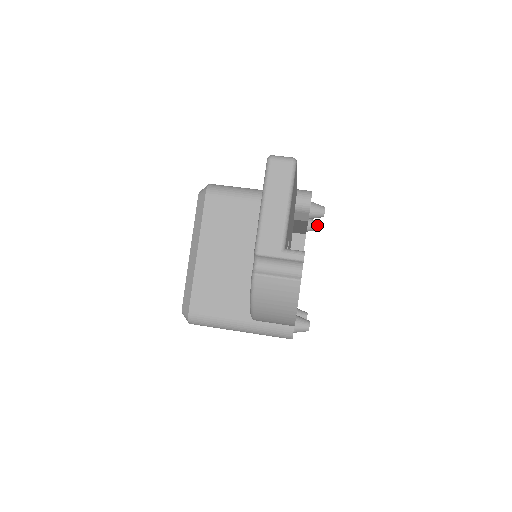
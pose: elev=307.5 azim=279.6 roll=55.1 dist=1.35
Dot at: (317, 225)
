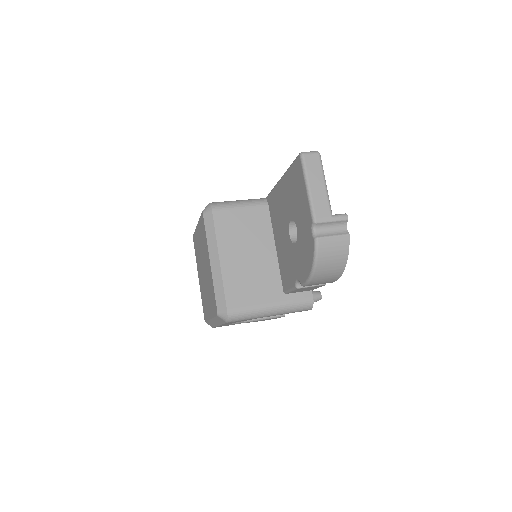
Dot at: occluded
